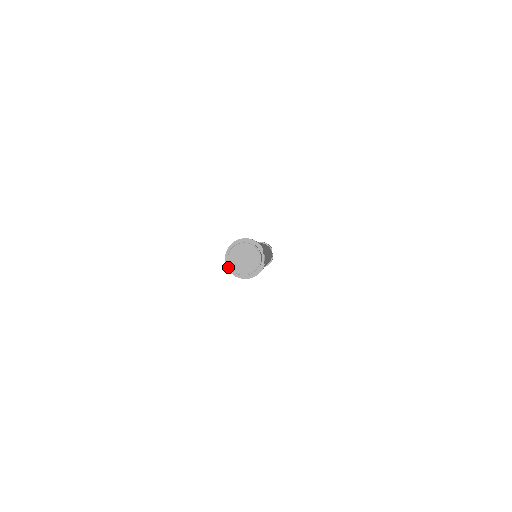
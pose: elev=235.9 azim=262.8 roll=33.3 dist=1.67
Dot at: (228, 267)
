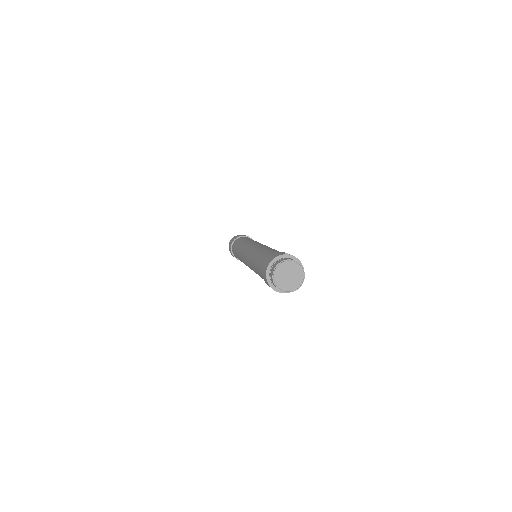
Dot at: (267, 276)
